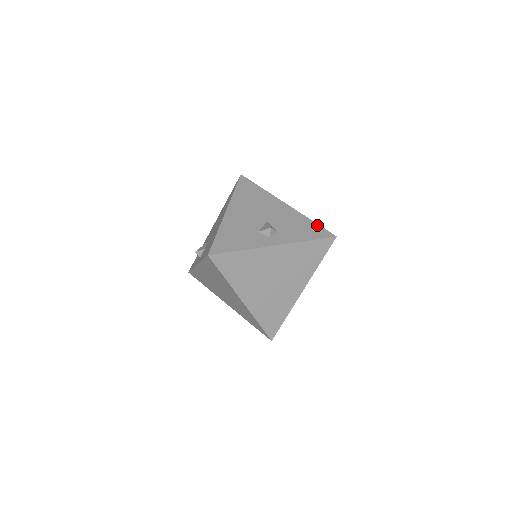
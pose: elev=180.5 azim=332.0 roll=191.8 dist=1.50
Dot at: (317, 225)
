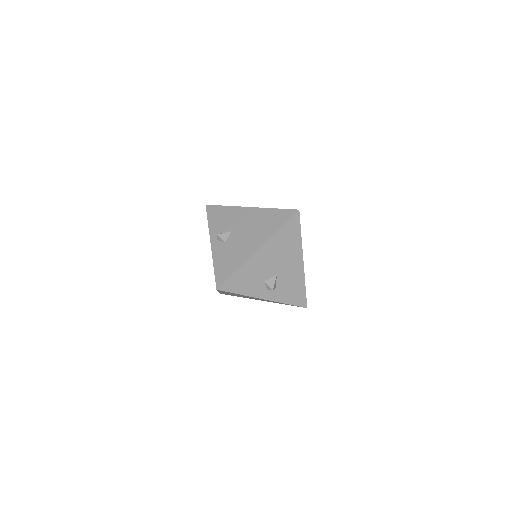
Dot at: (305, 293)
